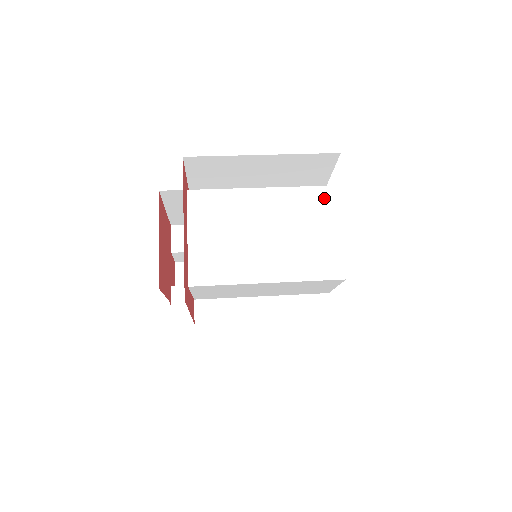
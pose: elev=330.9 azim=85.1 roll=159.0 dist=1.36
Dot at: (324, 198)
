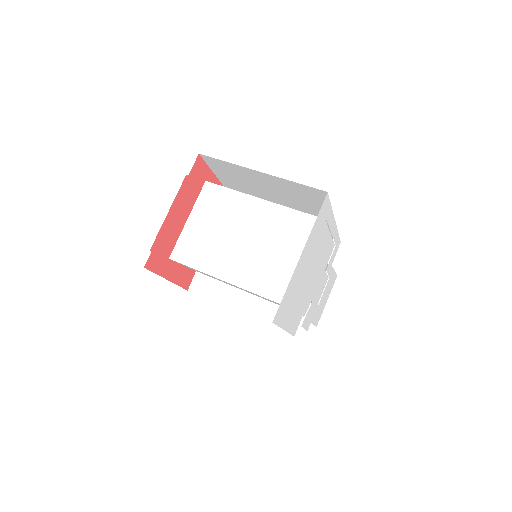
Dot at: (311, 228)
